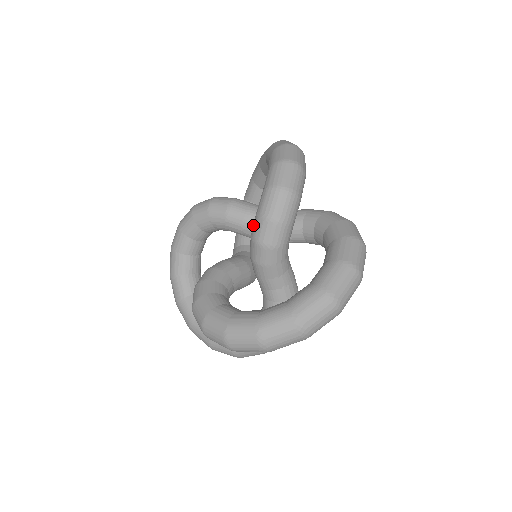
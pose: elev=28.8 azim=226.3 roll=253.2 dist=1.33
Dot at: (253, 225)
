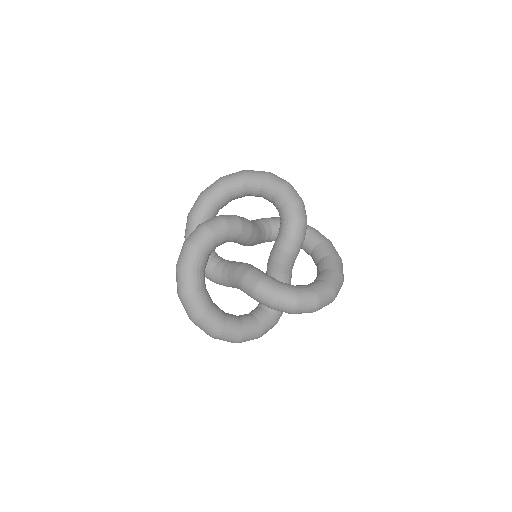
Dot at: (291, 227)
